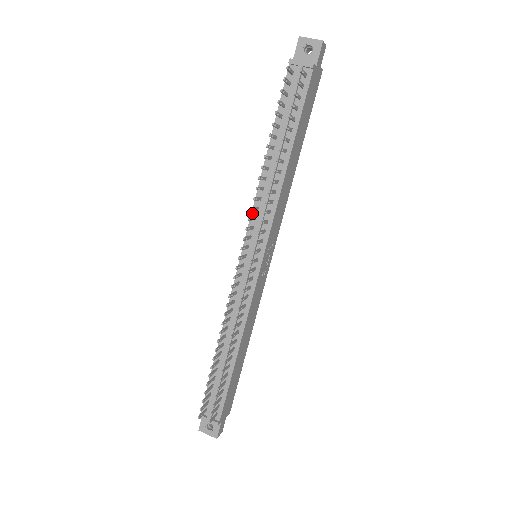
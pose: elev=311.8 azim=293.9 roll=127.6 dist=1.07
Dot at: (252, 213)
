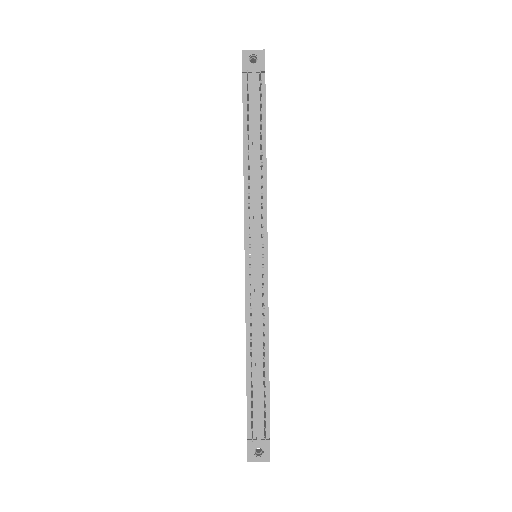
Dot at: (245, 213)
